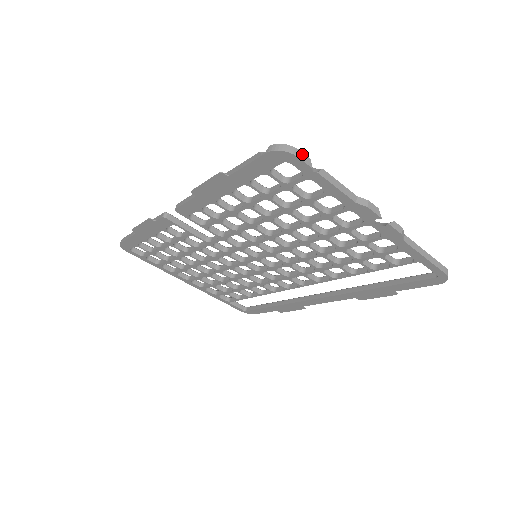
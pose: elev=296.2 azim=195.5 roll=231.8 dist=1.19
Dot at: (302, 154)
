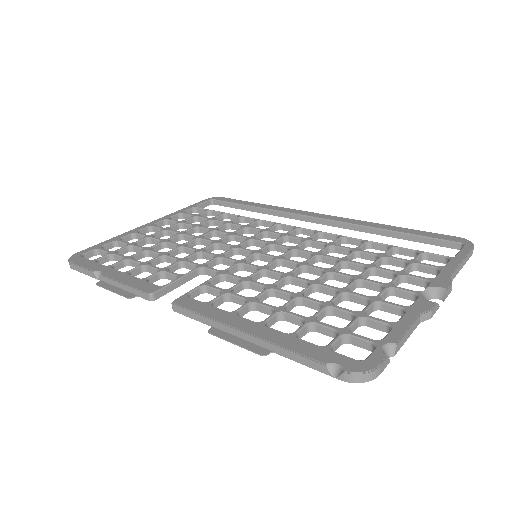
Dot at: (382, 366)
